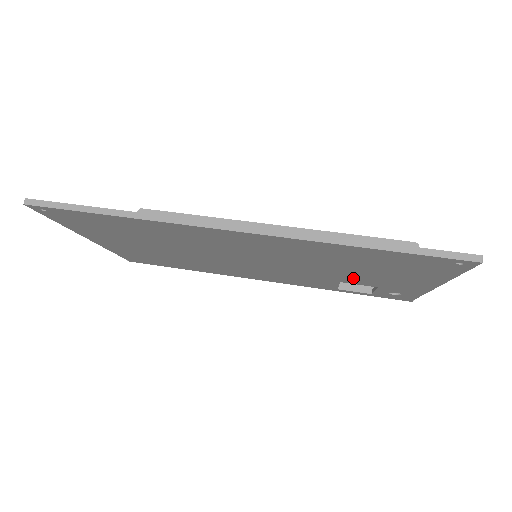
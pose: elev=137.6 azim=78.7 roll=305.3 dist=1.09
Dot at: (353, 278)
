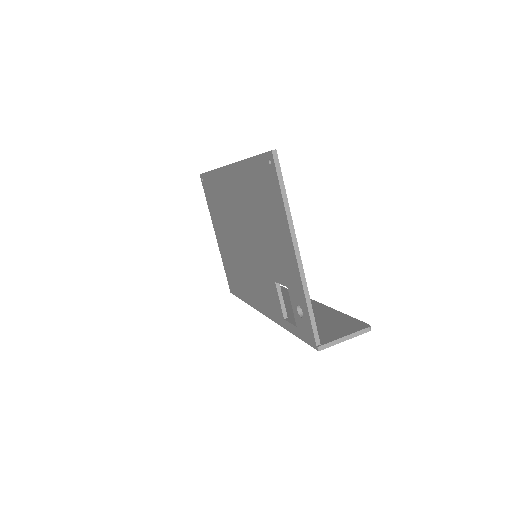
Dot at: (273, 259)
